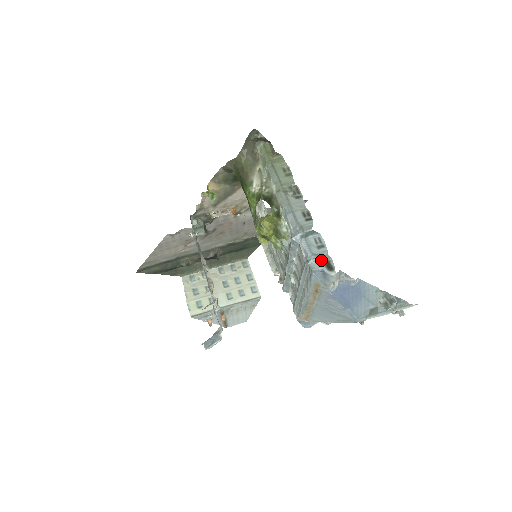
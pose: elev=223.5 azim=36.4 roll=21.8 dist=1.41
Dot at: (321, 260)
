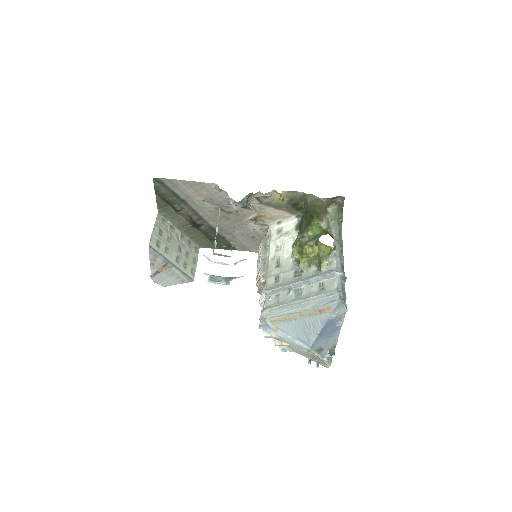
Dot at: (343, 297)
